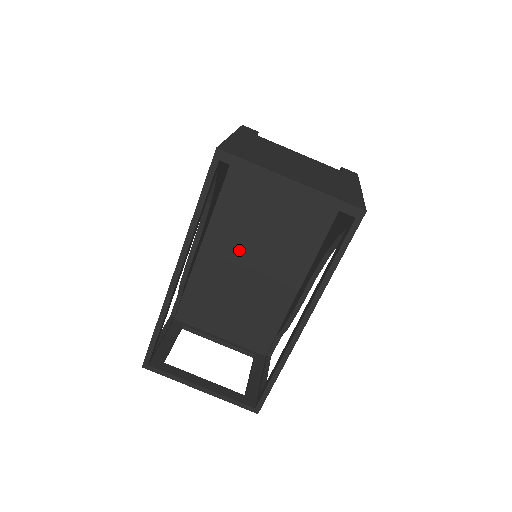
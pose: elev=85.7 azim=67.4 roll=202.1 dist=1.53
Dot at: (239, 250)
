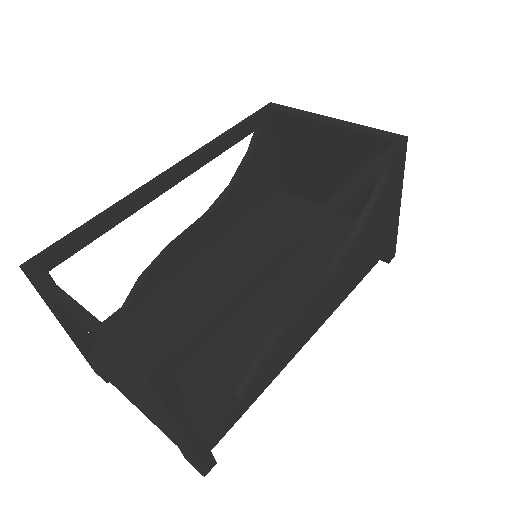
Dot at: (234, 272)
